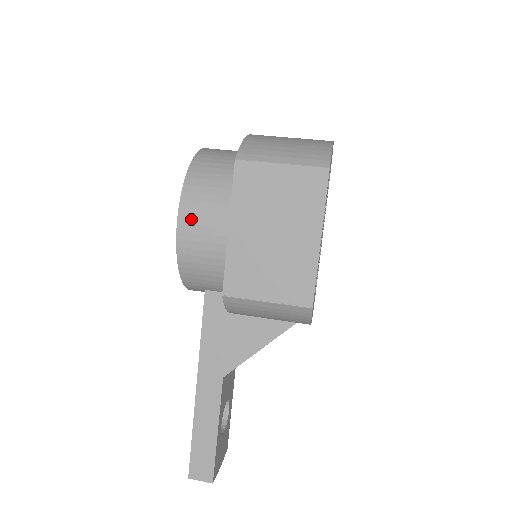
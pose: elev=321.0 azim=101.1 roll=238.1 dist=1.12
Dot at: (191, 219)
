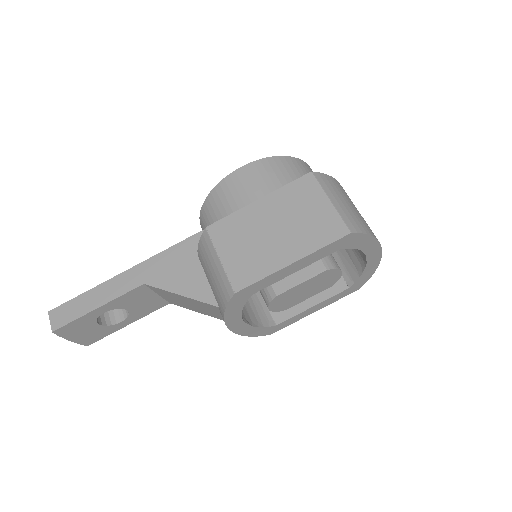
Dot at: (250, 173)
